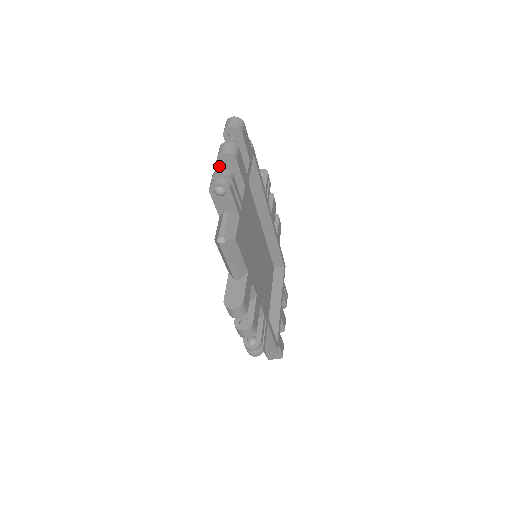
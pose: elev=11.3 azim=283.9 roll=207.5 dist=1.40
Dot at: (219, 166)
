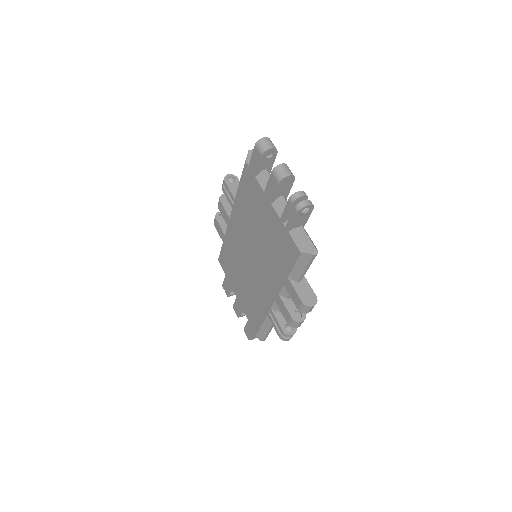
Dot at: (278, 186)
